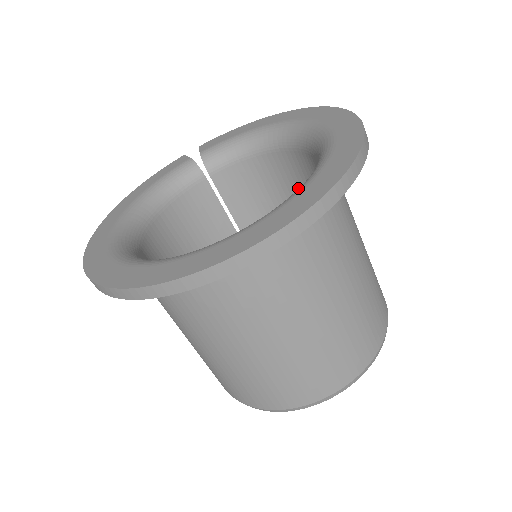
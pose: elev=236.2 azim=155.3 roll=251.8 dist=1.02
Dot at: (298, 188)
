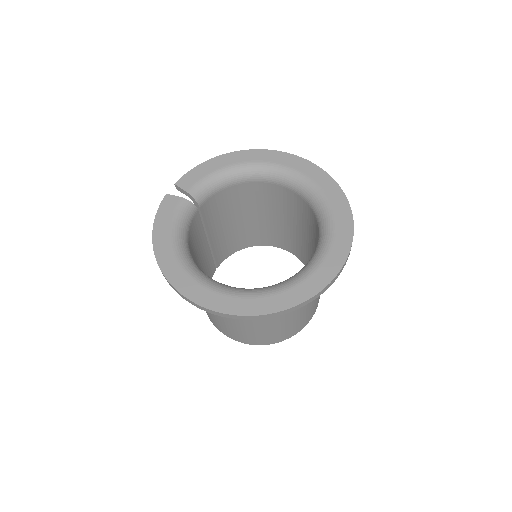
Dot at: (253, 201)
